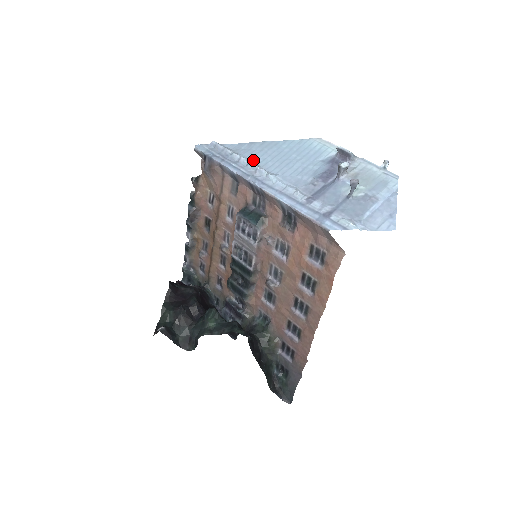
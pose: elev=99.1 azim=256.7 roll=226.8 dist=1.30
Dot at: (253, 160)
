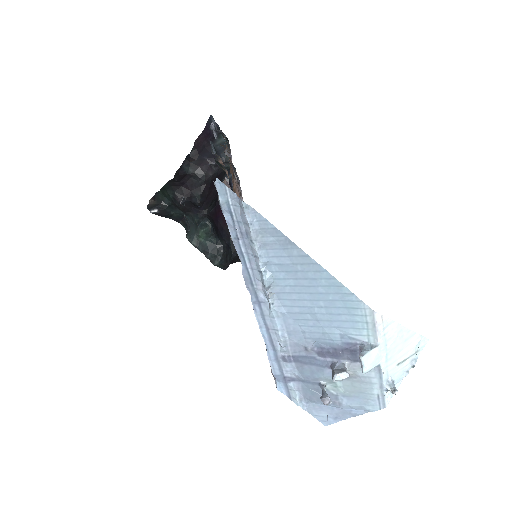
Dot at: (272, 269)
